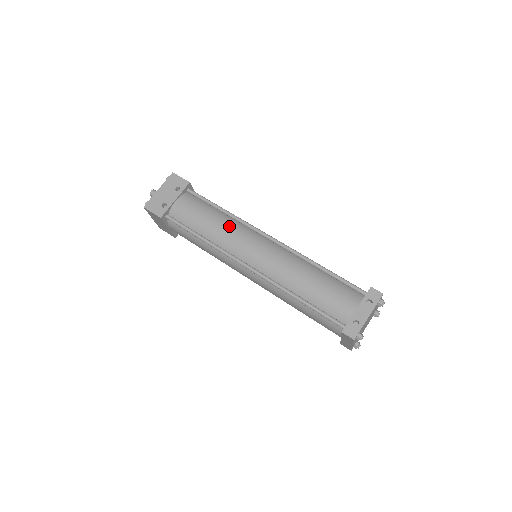
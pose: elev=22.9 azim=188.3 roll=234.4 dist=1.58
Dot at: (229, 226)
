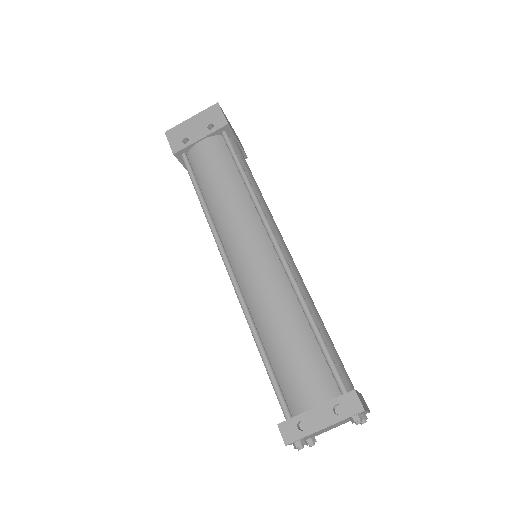
Dot at: (237, 203)
